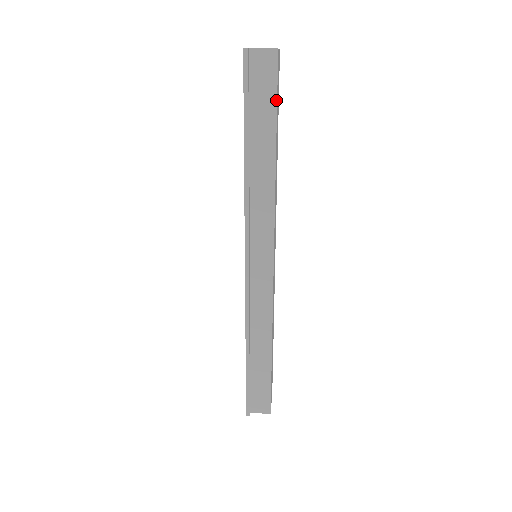
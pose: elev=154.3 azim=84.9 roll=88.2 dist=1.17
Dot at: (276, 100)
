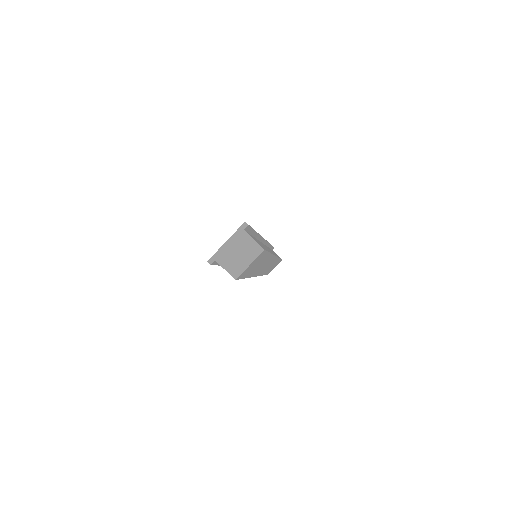
Dot at: (241, 278)
